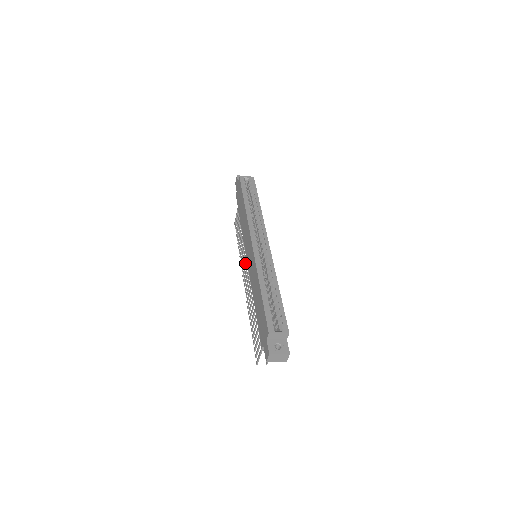
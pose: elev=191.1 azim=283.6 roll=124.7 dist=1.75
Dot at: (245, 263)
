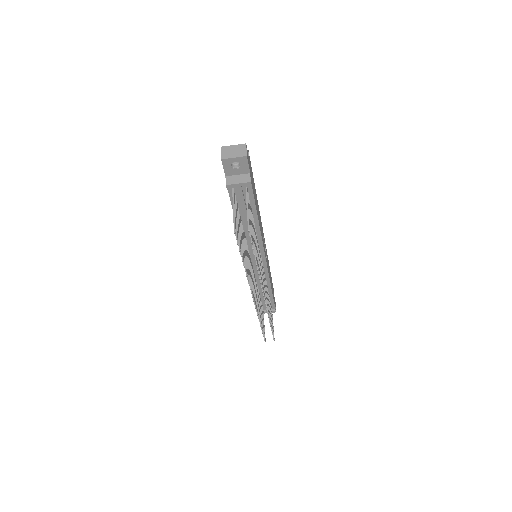
Dot at: occluded
